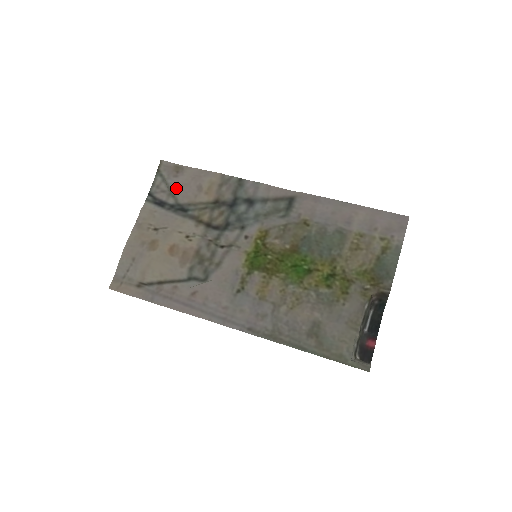
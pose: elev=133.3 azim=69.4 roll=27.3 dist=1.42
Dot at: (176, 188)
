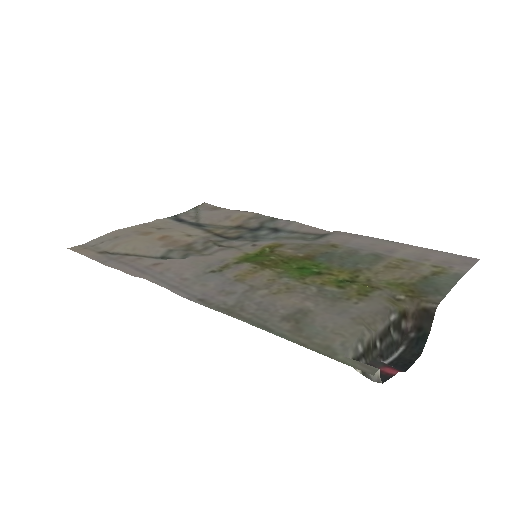
Dot at: (204, 214)
